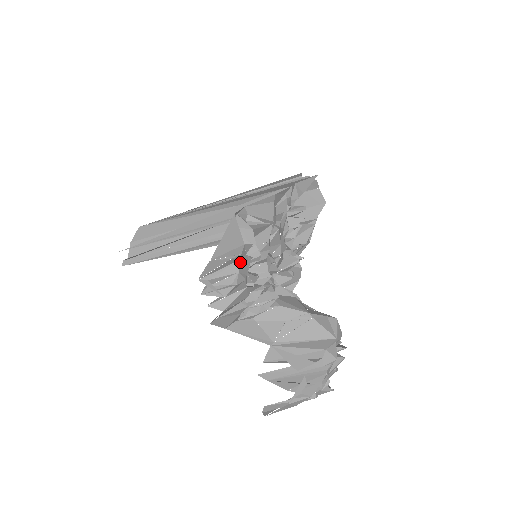
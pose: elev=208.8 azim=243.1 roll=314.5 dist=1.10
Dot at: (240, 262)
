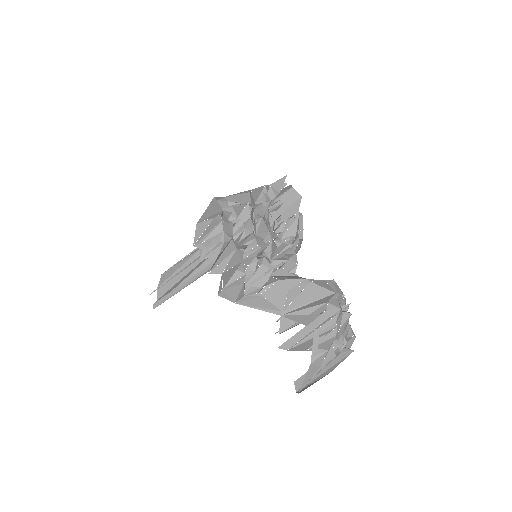
Dot at: (223, 223)
